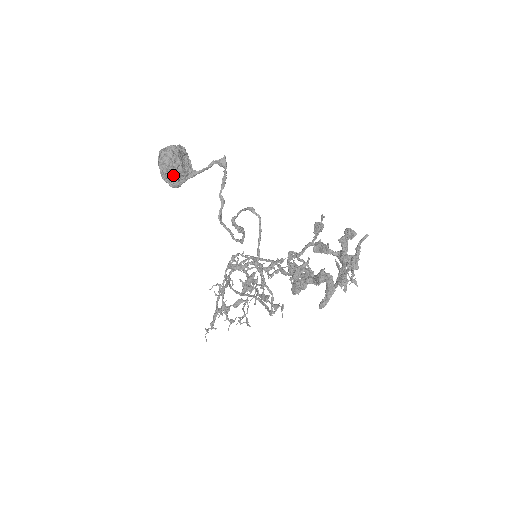
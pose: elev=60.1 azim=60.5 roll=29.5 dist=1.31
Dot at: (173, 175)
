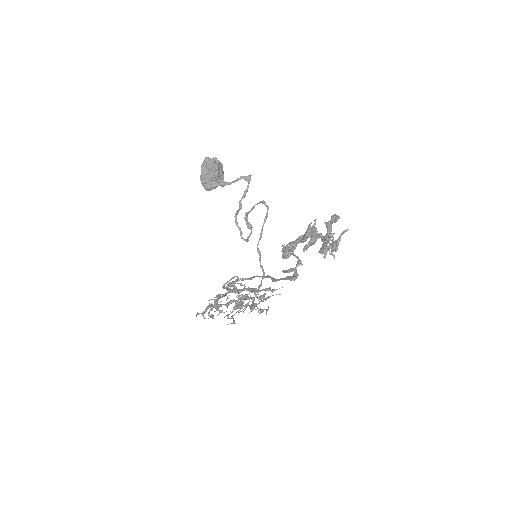
Dot at: (210, 177)
